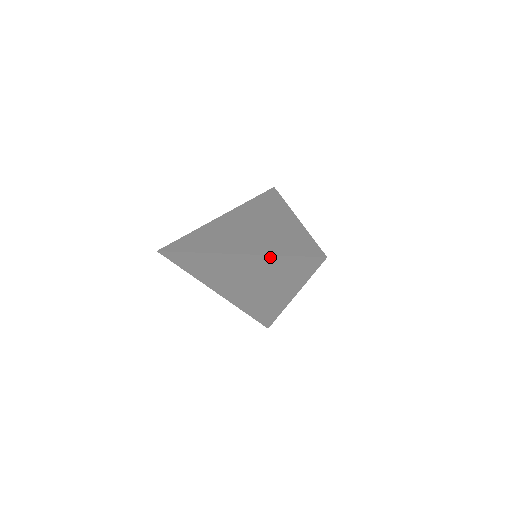
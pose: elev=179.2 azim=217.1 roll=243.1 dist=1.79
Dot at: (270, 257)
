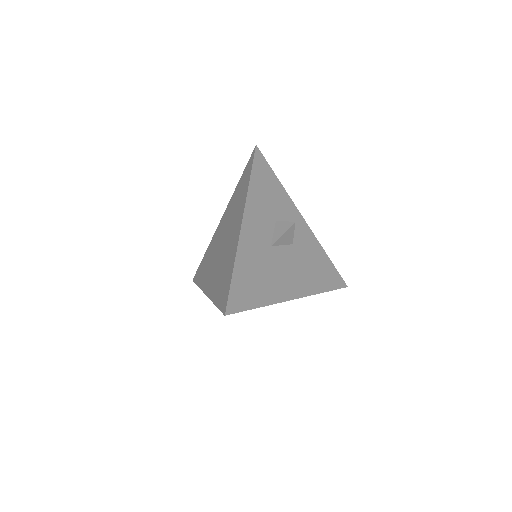
Dot at: occluded
